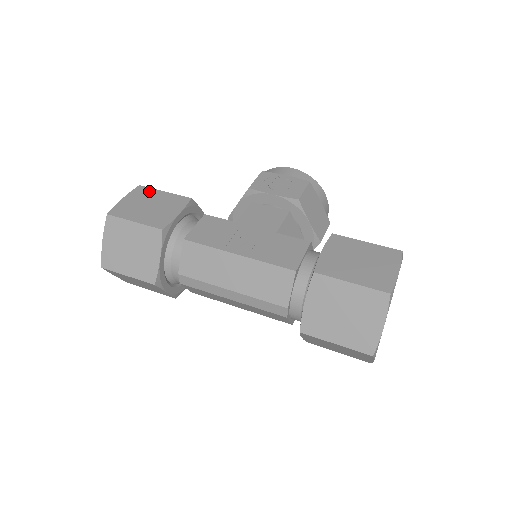
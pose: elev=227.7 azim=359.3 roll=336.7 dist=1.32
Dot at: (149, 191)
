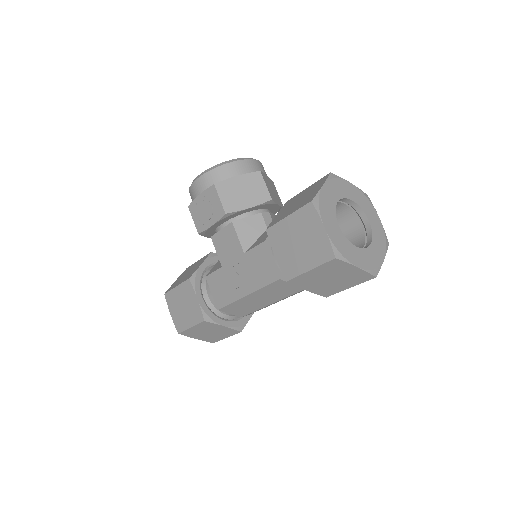
Dot at: (171, 295)
